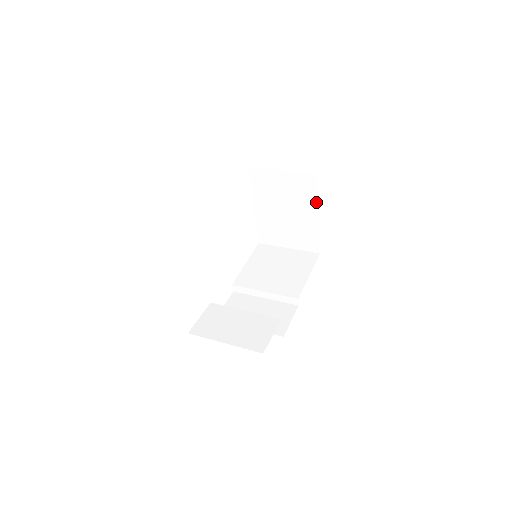
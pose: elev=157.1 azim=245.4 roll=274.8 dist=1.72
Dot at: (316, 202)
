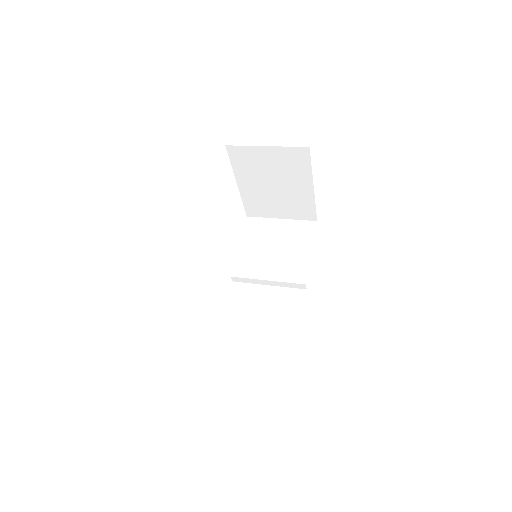
Dot at: (310, 175)
